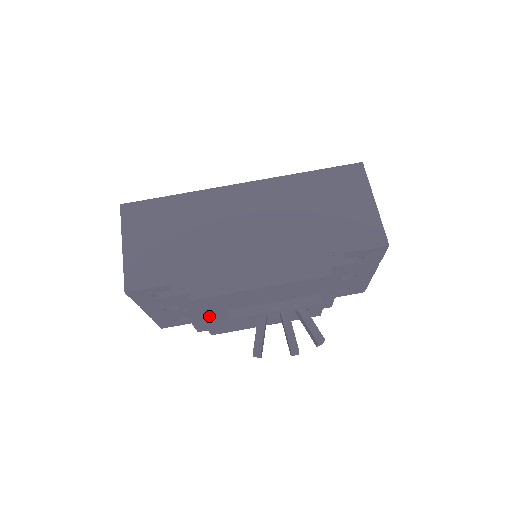
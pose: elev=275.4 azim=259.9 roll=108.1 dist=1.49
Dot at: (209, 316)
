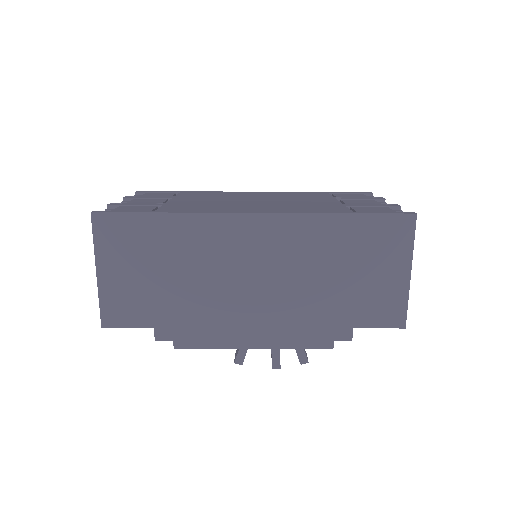
Dot at: occluded
